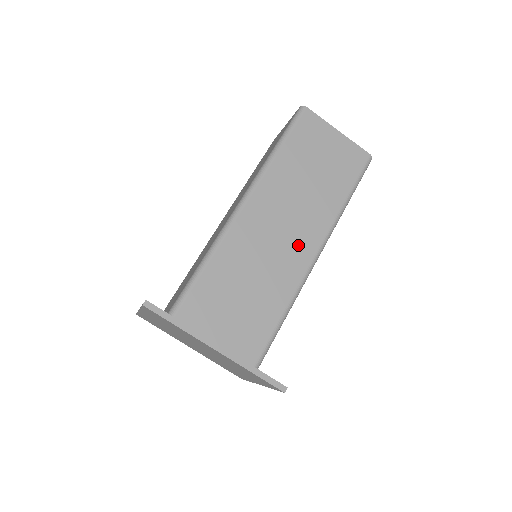
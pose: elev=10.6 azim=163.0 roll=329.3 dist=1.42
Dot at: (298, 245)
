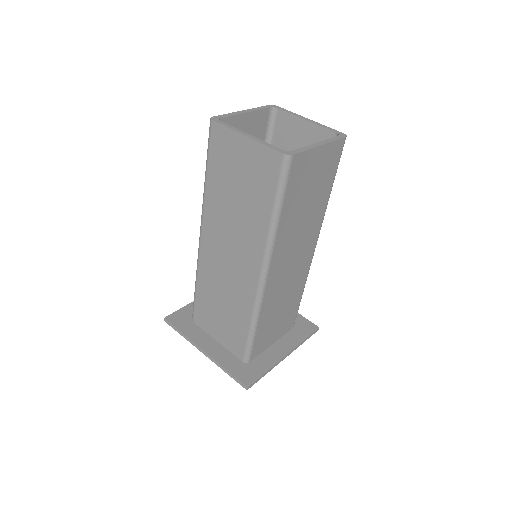
Dot at: (244, 269)
